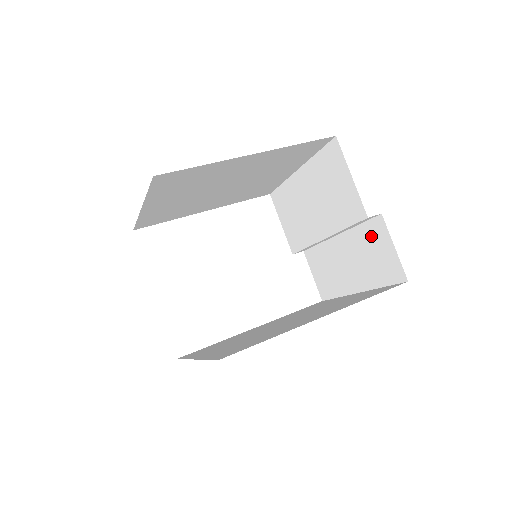
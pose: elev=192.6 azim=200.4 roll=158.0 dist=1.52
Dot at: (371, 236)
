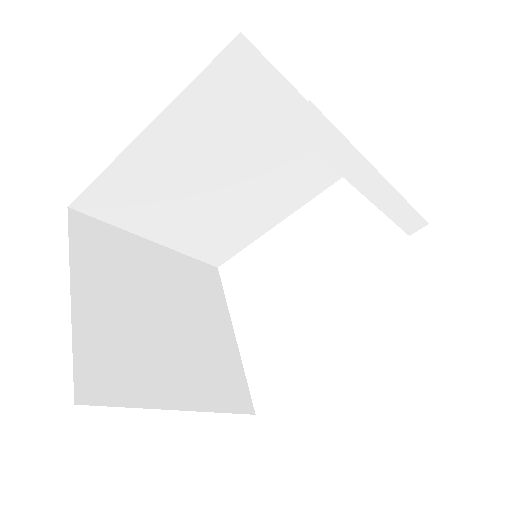
Dot at: occluded
